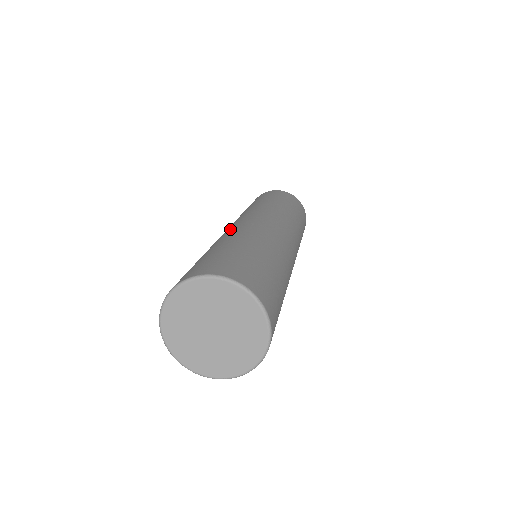
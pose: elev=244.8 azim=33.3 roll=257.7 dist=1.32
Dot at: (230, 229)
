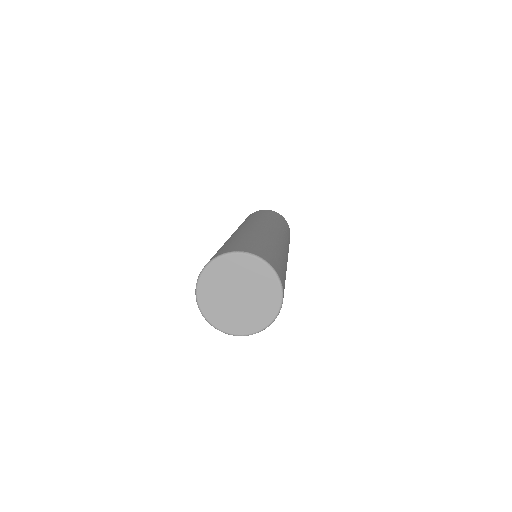
Dot at: (263, 229)
